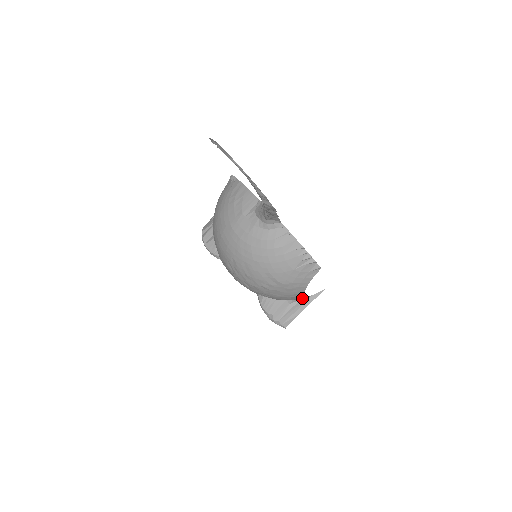
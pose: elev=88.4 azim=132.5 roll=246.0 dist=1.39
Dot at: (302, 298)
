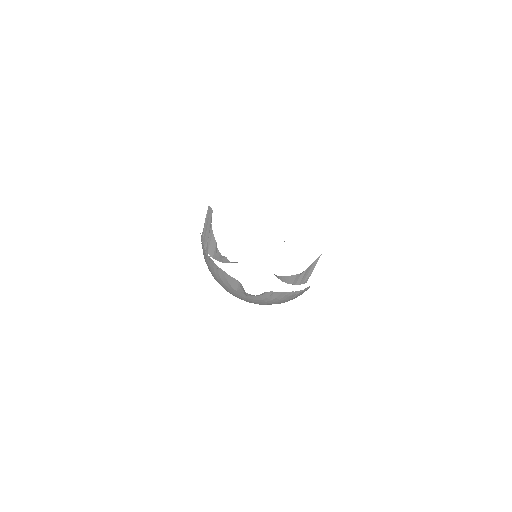
Dot at: occluded
